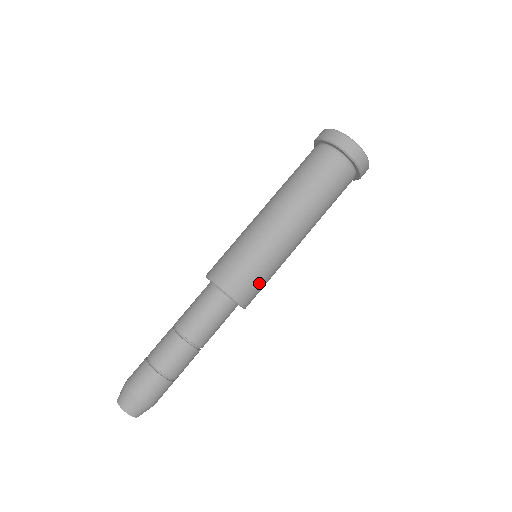
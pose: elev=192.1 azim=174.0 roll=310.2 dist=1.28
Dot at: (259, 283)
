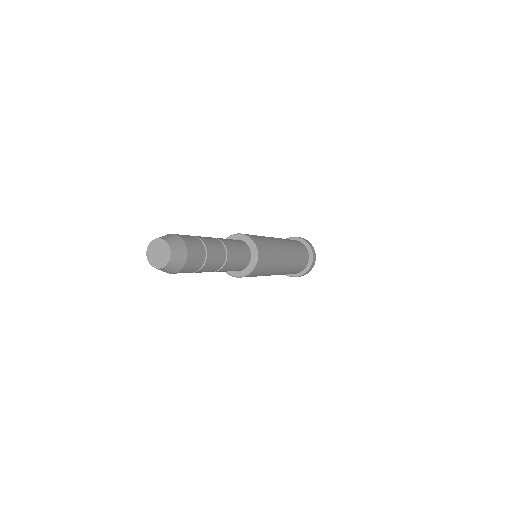
Dot at: (267, 260)
